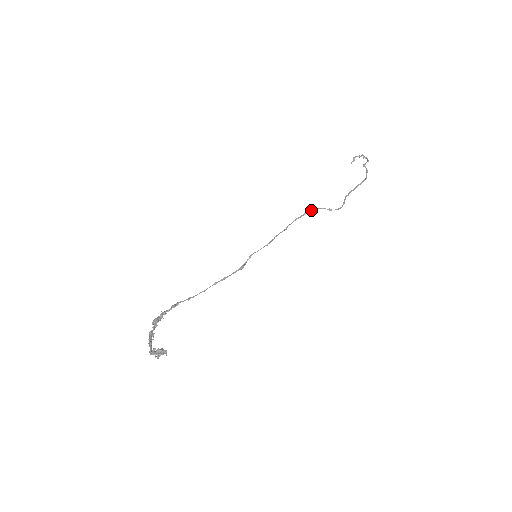
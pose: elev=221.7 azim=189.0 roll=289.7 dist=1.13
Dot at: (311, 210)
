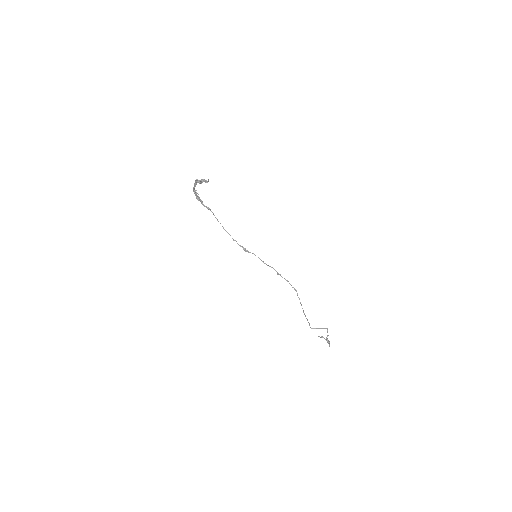
Dot at: (295, 289)
